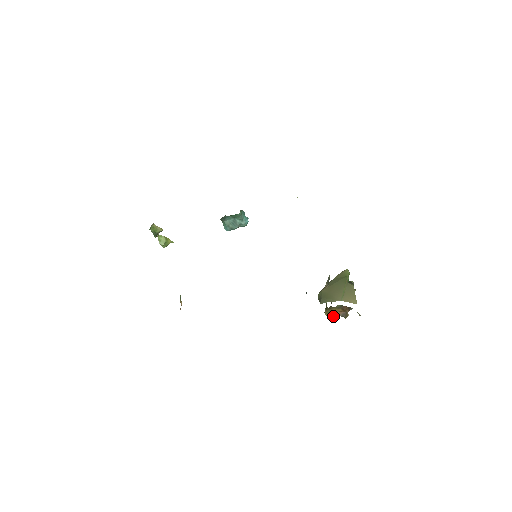
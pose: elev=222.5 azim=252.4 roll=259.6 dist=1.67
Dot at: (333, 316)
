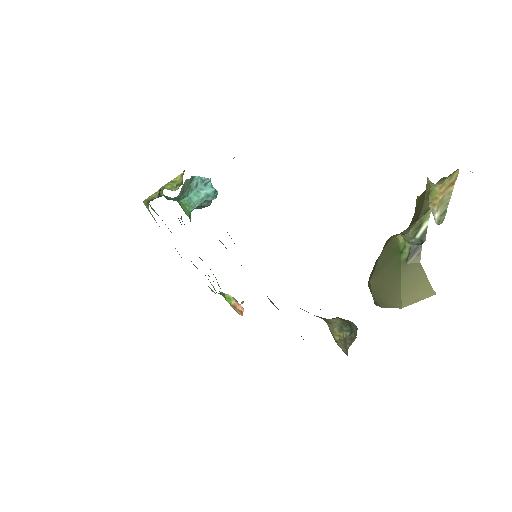
Dot at: occluded
